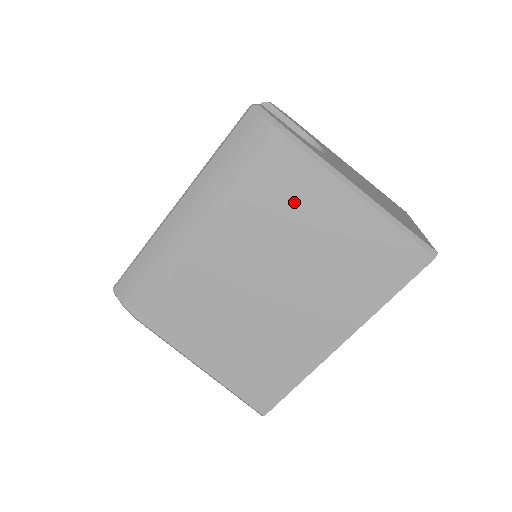
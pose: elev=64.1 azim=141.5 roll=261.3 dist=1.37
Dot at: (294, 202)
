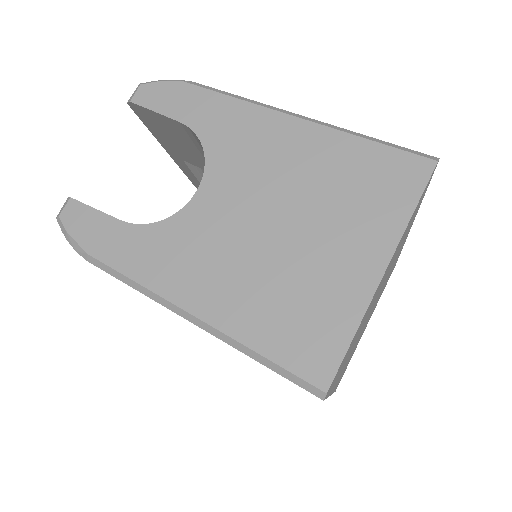
Dot at: occluded
